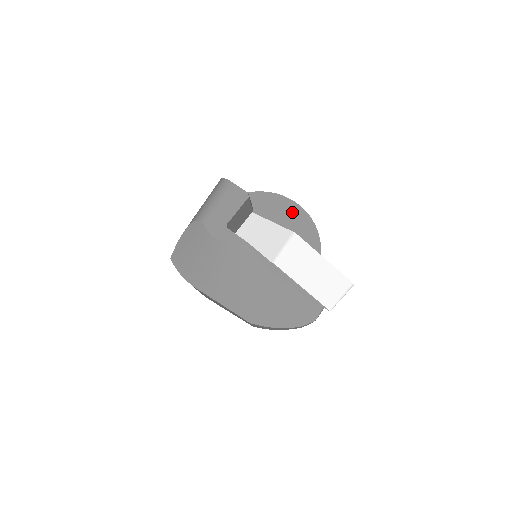
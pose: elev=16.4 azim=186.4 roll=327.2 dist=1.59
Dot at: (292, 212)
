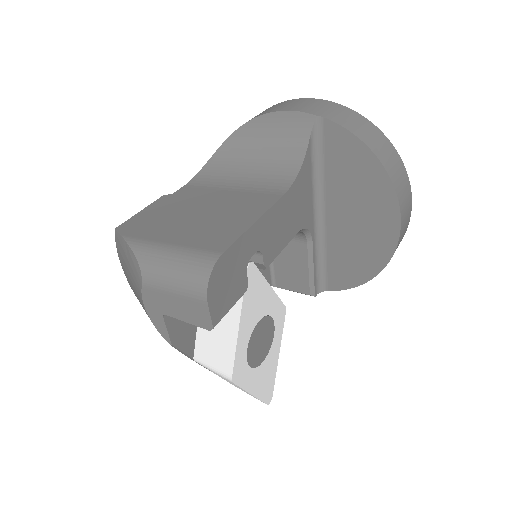
Dot at: (381, 233)
